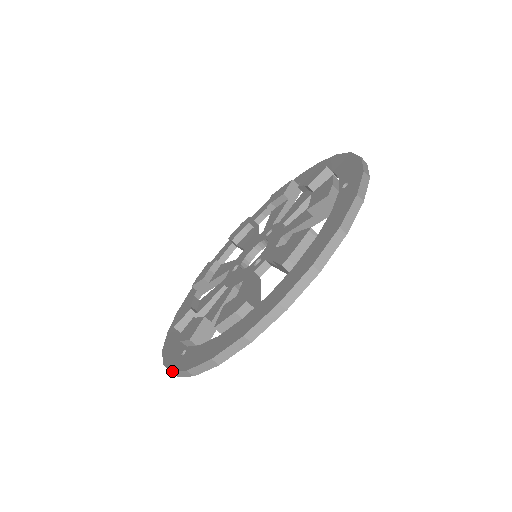
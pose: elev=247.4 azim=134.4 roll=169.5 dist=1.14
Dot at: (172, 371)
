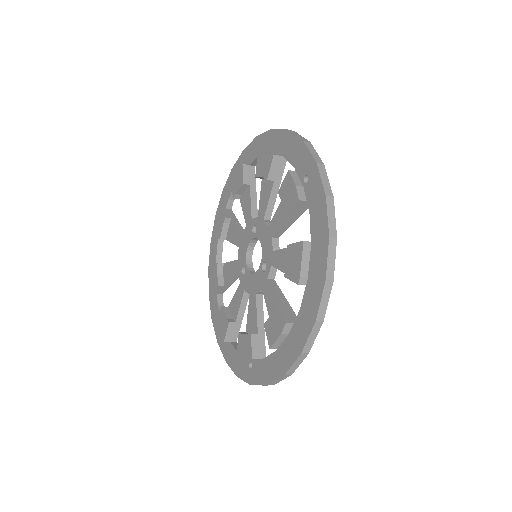
Dot at: occluded
